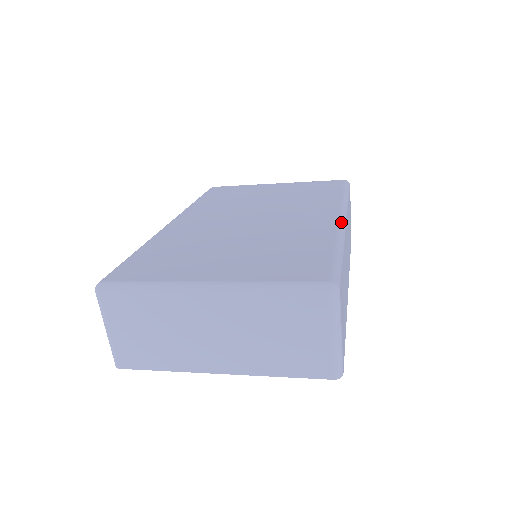
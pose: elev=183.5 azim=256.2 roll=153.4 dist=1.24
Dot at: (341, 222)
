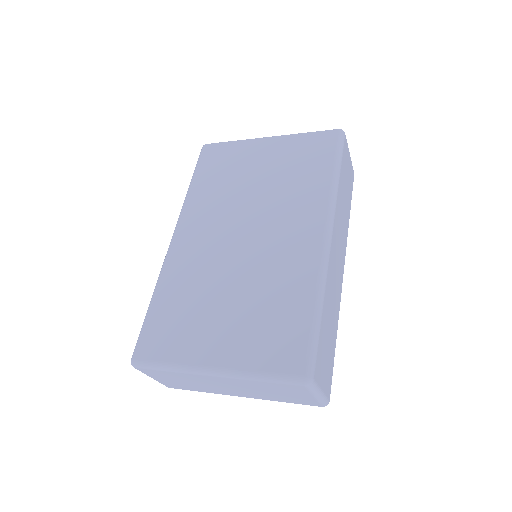
Dot at: (324, 250)
